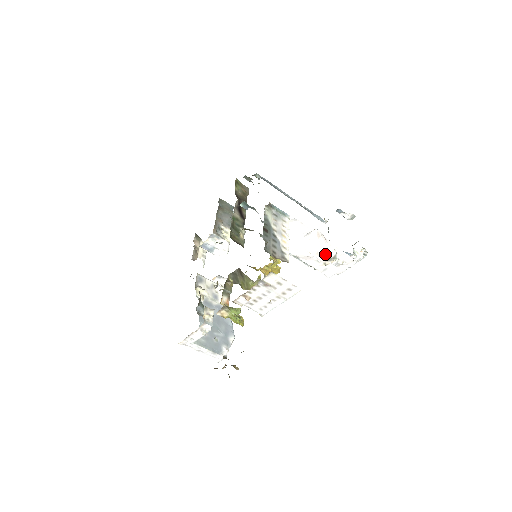
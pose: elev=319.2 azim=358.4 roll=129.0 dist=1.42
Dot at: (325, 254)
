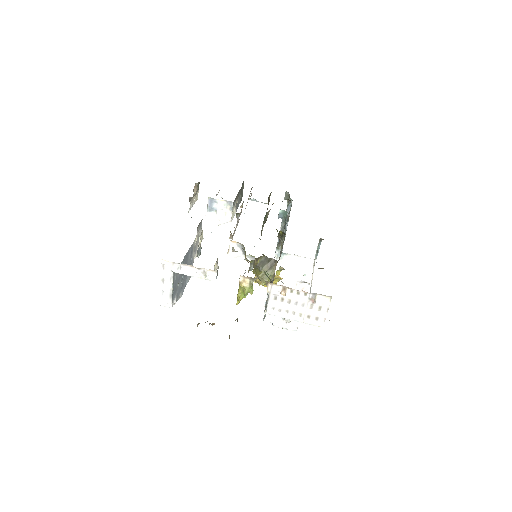
Dot at: occluded
